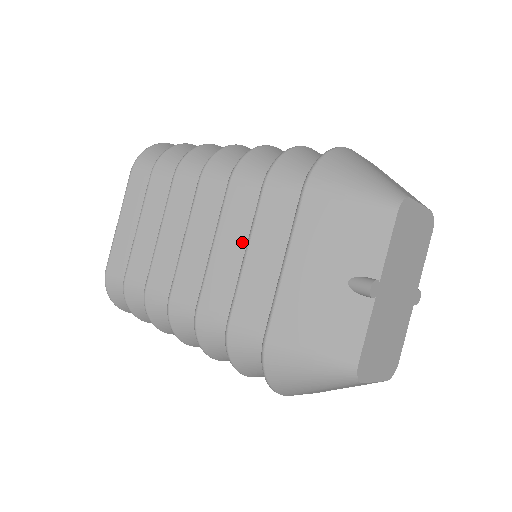
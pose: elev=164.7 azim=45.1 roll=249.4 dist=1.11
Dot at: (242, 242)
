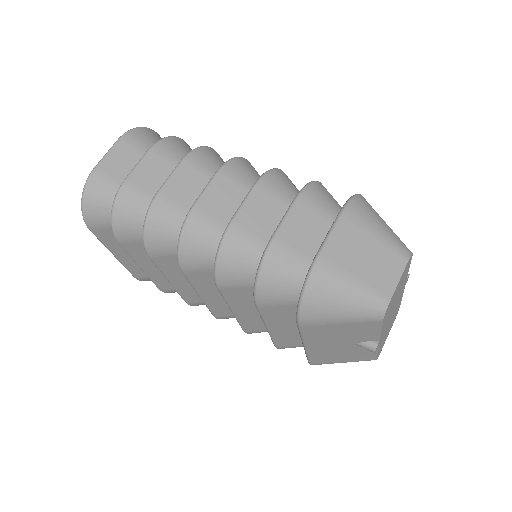
Dot at: (255, 308)
